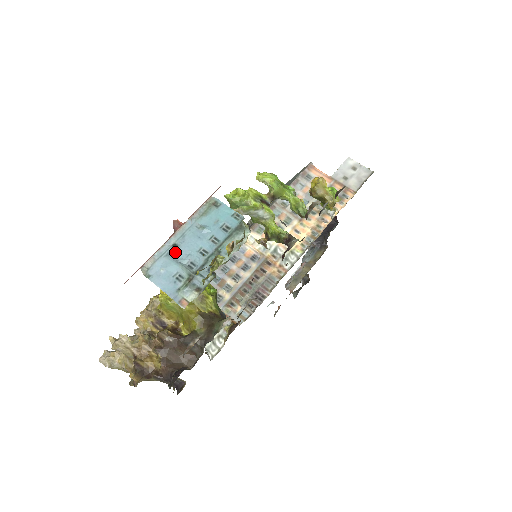
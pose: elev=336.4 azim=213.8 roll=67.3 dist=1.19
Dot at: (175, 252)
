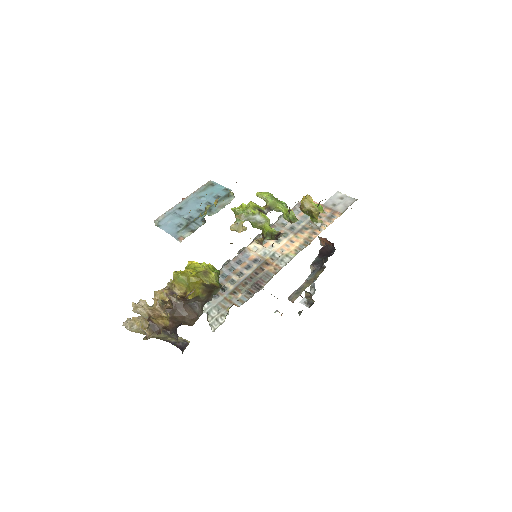
Dot at: (180, 212)
